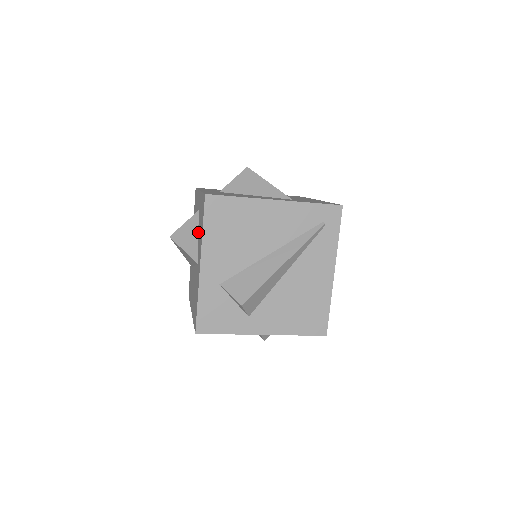
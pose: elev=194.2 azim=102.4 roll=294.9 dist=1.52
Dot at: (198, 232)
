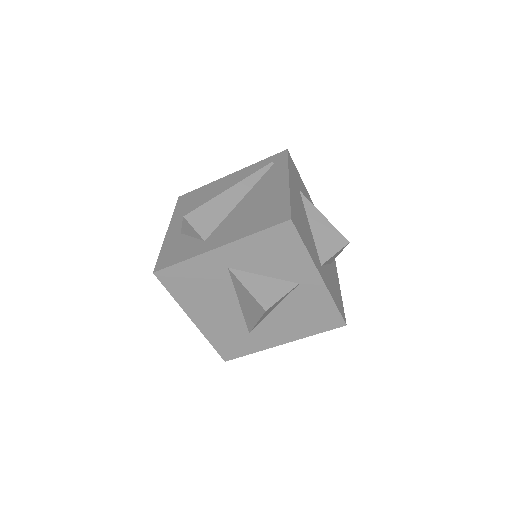
Dot at: occluded
